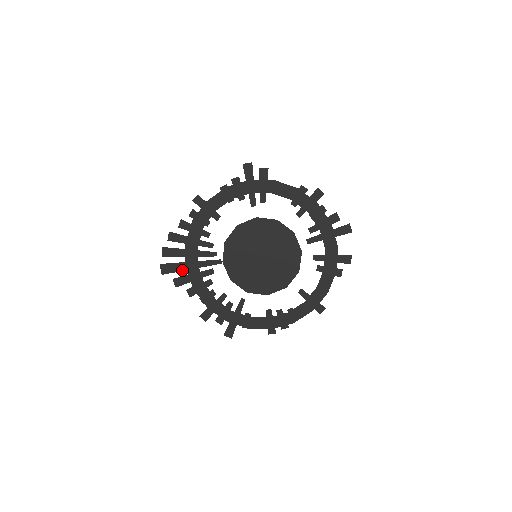
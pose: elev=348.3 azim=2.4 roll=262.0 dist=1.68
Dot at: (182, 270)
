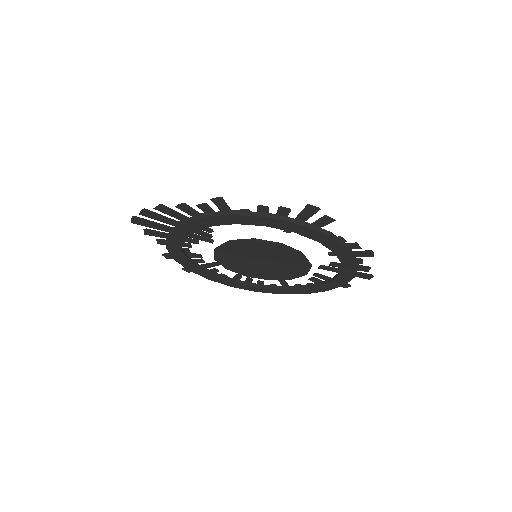
Dot at: (160, 229)
